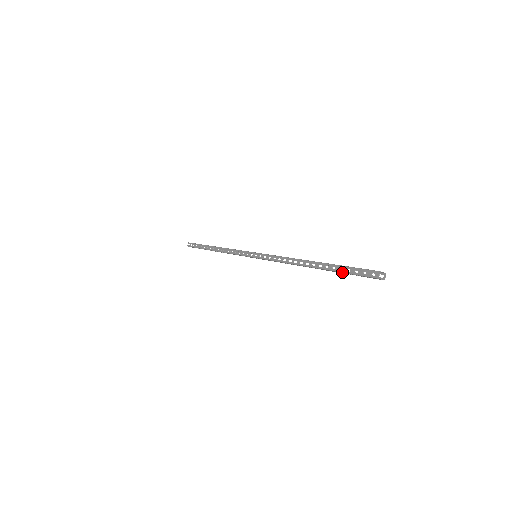
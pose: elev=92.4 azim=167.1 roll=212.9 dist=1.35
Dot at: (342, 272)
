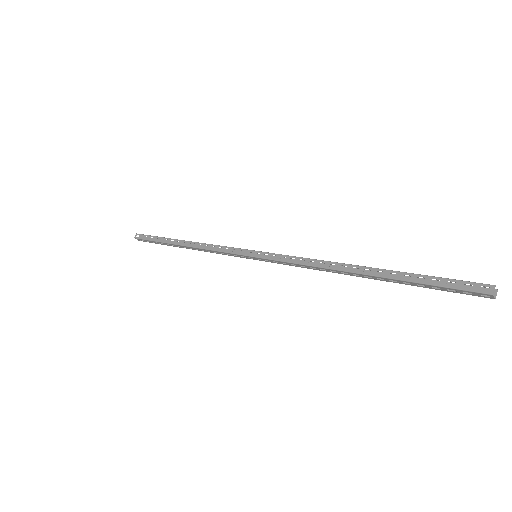
Dot at: (421, 283)
